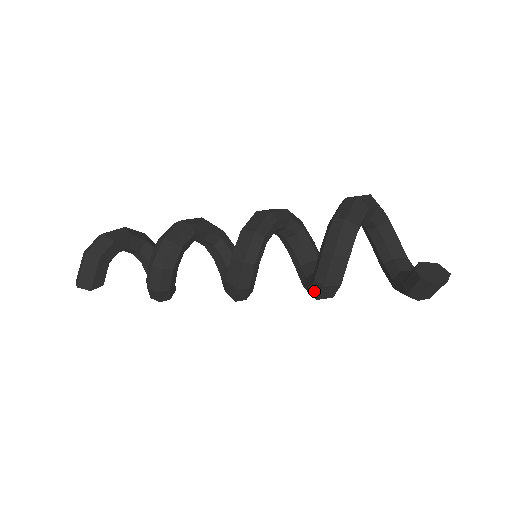
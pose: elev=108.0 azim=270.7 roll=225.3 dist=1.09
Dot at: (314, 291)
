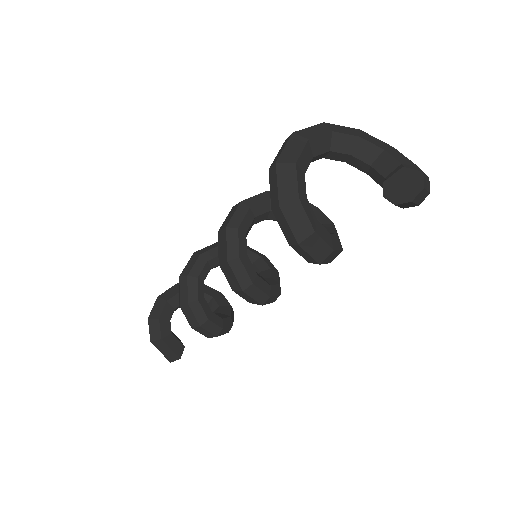
Dot at: occluded
